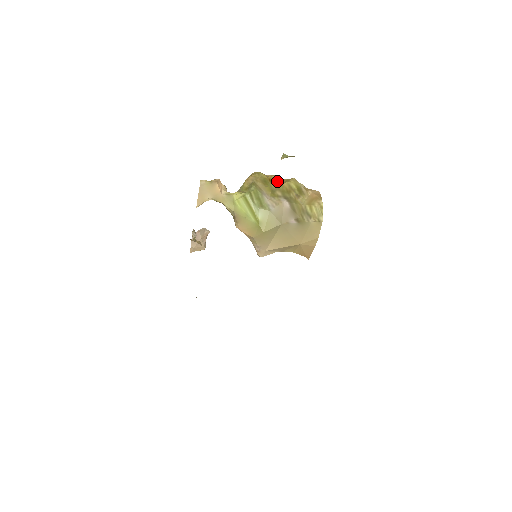
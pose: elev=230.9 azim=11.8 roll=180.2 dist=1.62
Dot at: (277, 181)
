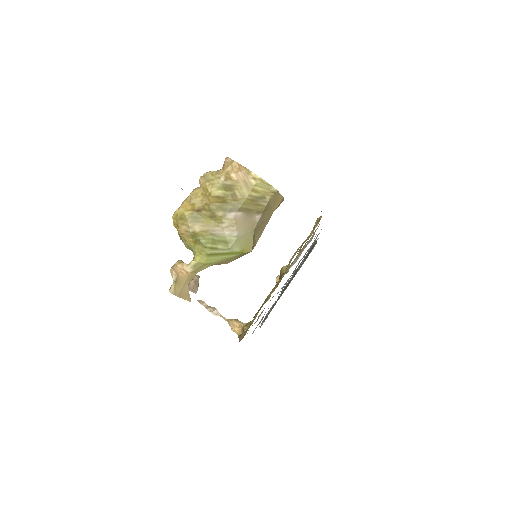
Dot at: (200, 203)
